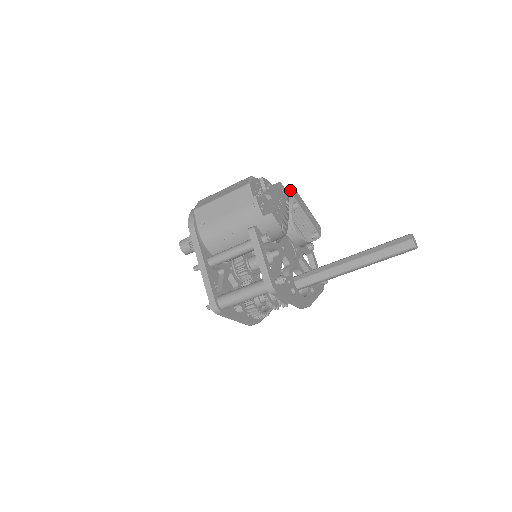
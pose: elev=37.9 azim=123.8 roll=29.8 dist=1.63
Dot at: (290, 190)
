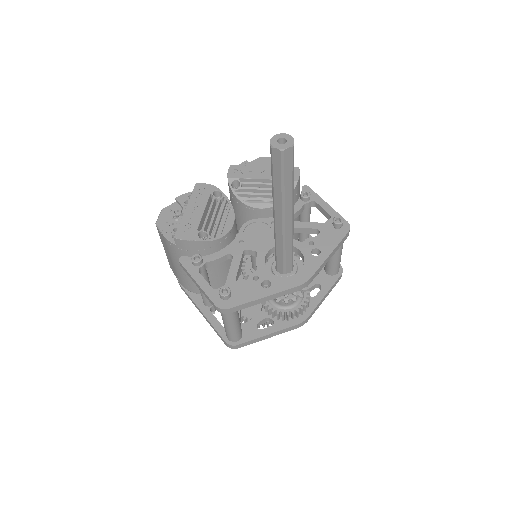
Dot at: occluded
